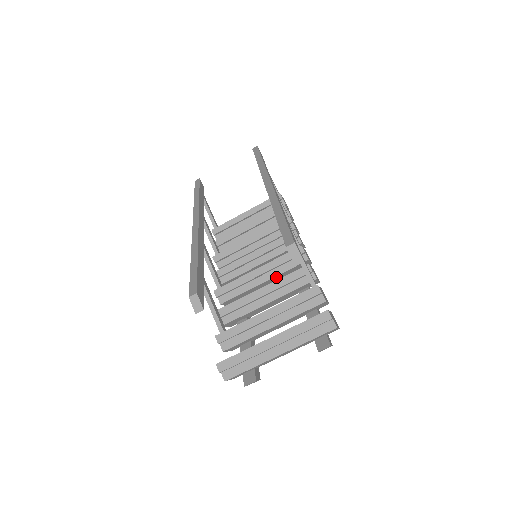
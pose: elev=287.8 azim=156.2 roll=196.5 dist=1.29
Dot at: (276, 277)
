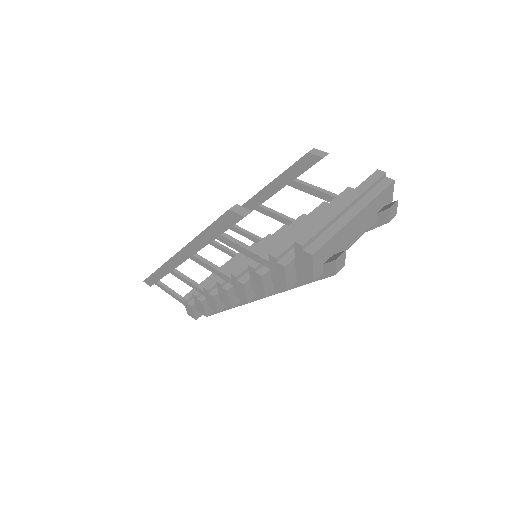
Dot at: occluded
